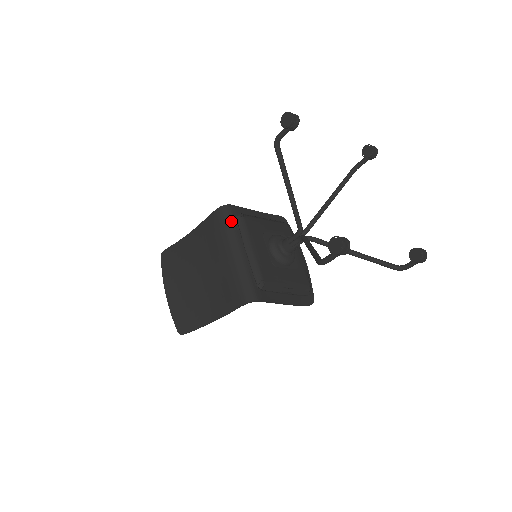
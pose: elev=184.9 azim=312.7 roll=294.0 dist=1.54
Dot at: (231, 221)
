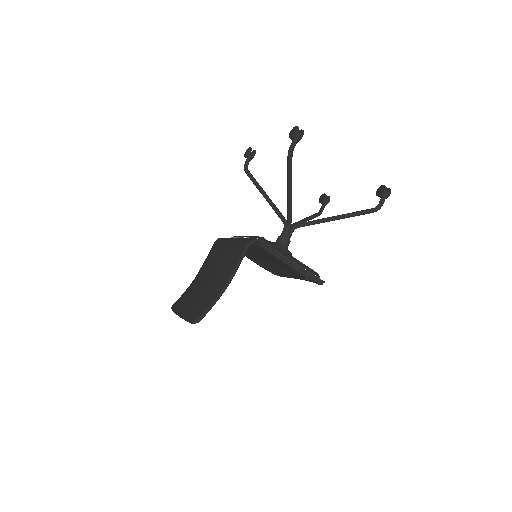
Dot at: occluded
